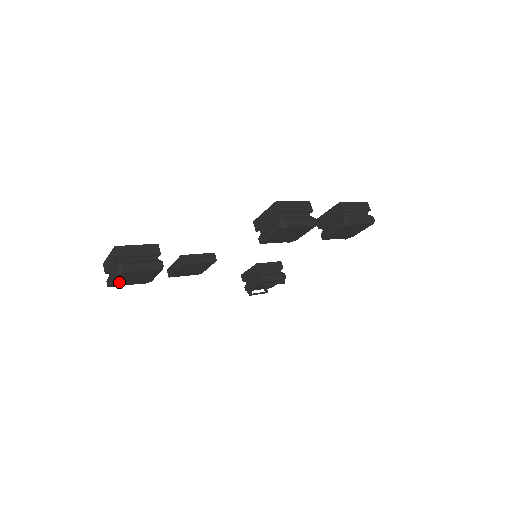
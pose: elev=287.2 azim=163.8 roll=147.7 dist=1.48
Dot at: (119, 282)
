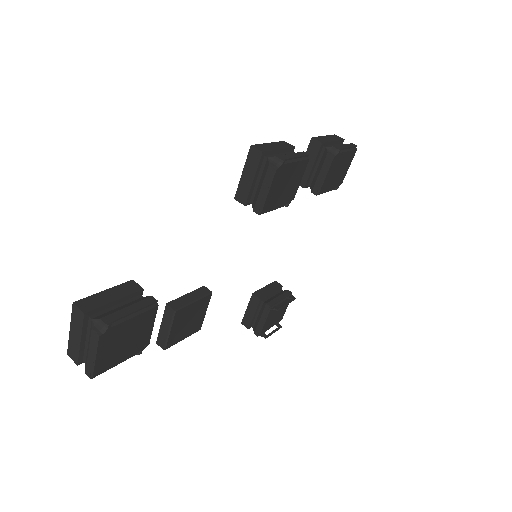
Dot at: (105, 359)
